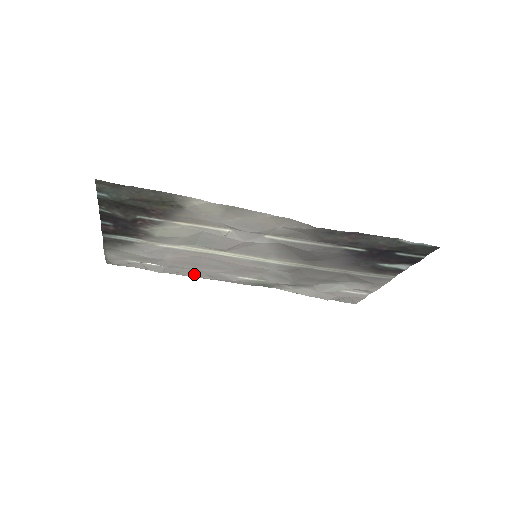
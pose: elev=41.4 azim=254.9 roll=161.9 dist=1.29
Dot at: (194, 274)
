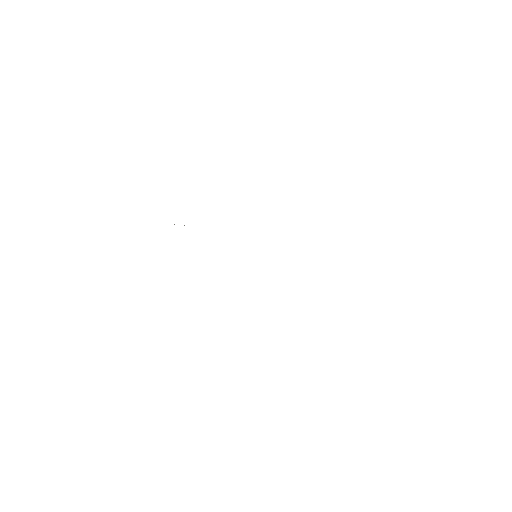
Dot at: occluded
